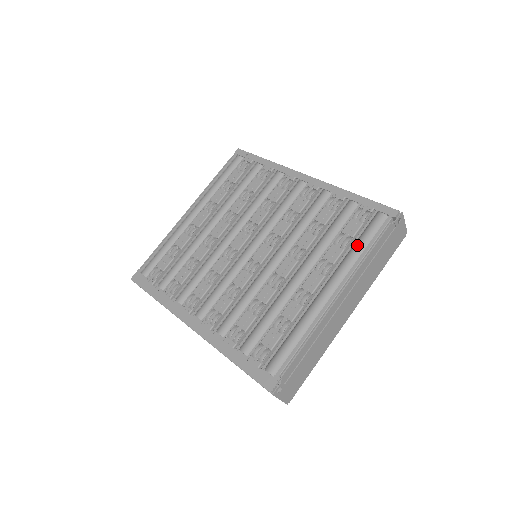
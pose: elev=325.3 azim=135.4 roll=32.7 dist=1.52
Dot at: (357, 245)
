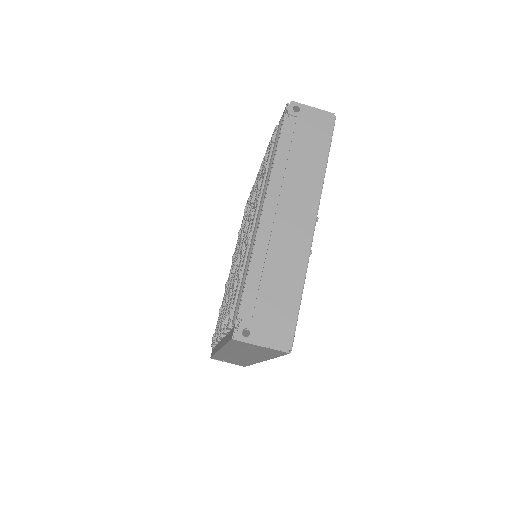
Dot at: (270, 160)
